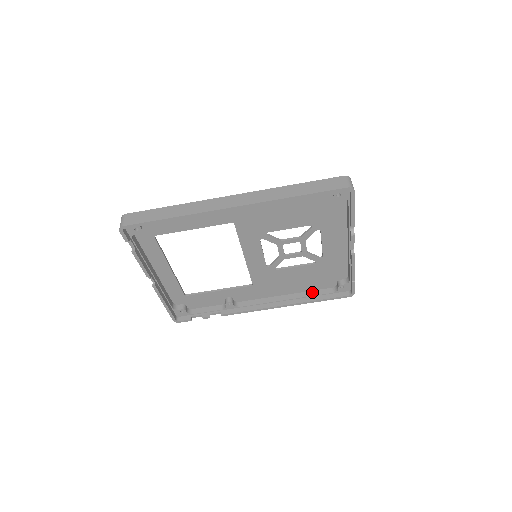
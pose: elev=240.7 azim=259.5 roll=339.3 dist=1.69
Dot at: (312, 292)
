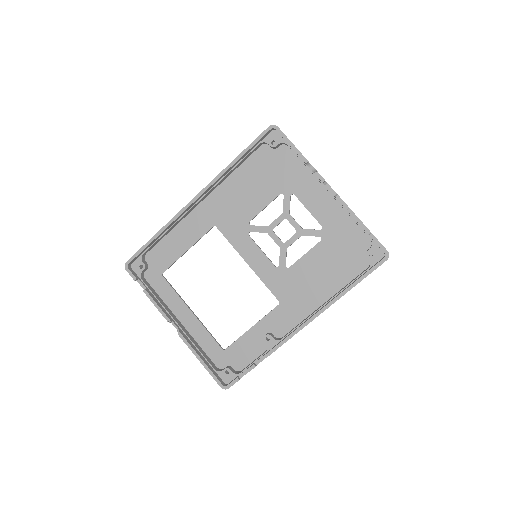
Dot at: (349, 283)
